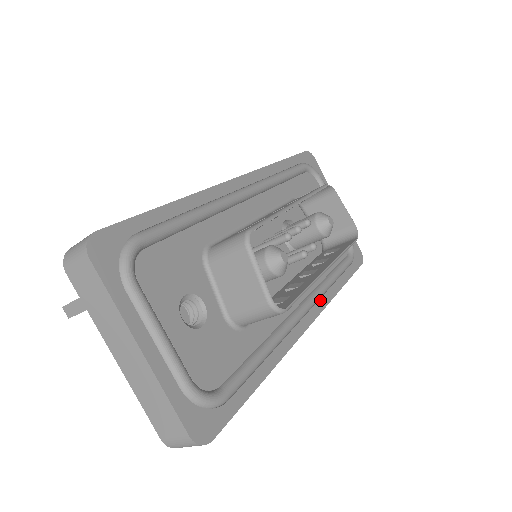
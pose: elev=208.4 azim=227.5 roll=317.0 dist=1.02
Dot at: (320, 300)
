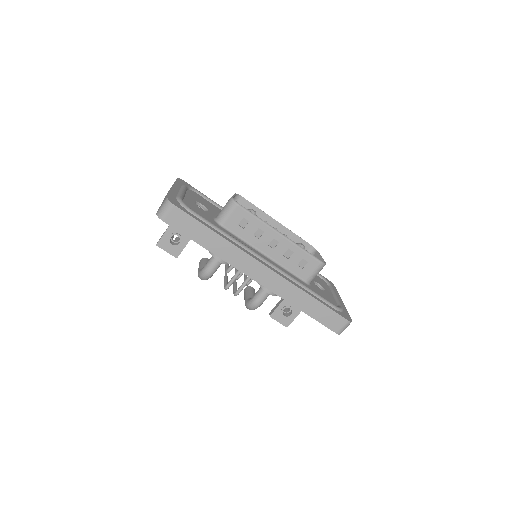
Dot at: (285, 276)
